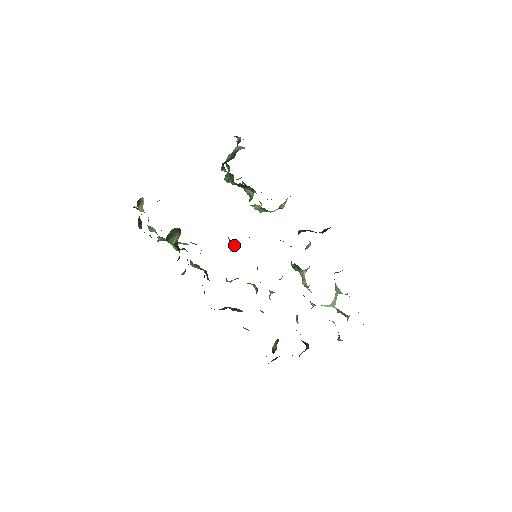
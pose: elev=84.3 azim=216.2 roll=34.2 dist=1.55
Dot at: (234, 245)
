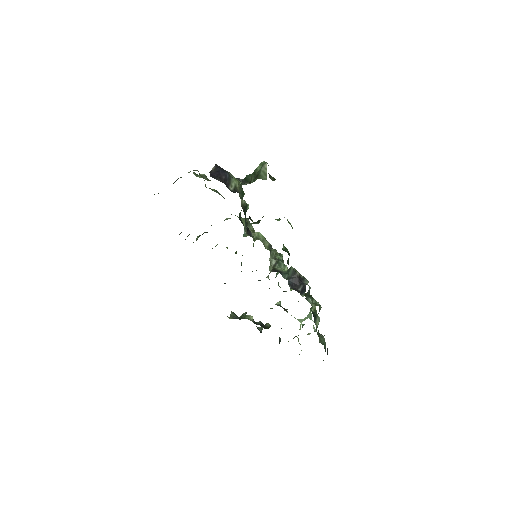
Dot at: (246, 234)
